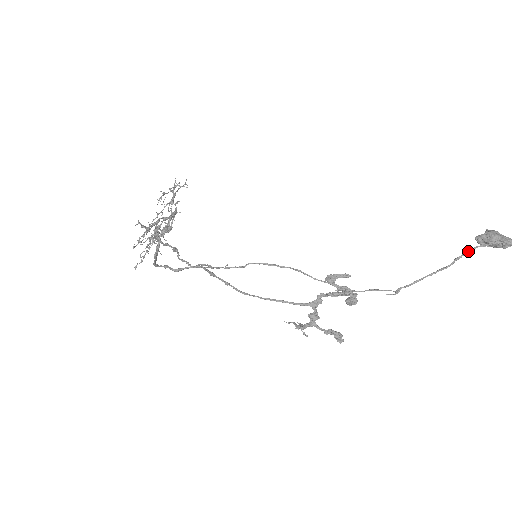
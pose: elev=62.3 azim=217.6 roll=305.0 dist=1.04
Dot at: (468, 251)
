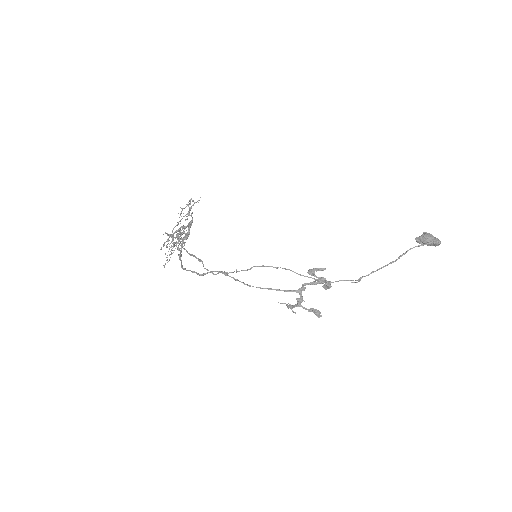
Dot at: occluded
